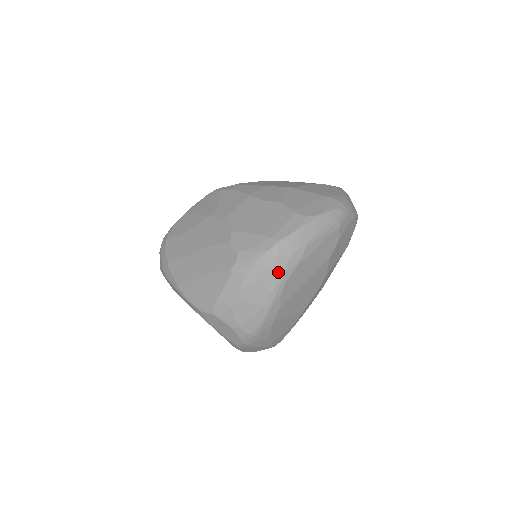
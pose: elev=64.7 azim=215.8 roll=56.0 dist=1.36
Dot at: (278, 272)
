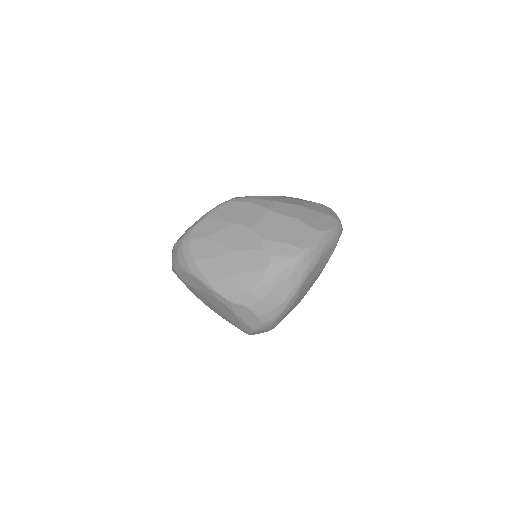
Dot at: (302, 273)
